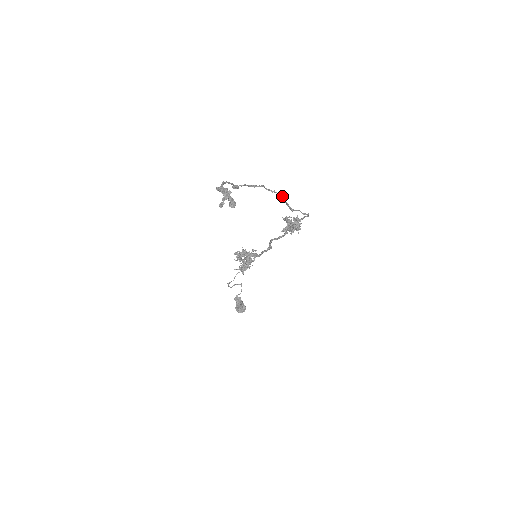
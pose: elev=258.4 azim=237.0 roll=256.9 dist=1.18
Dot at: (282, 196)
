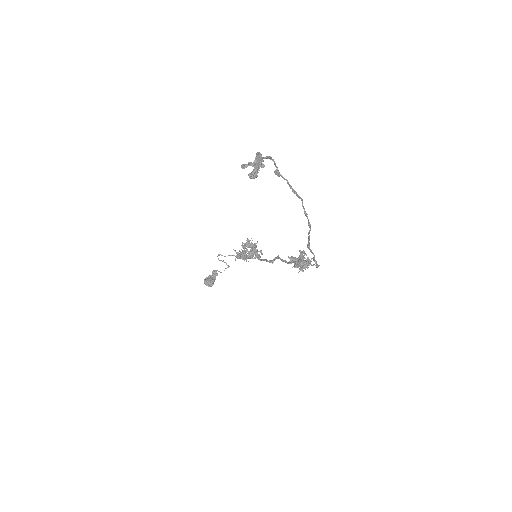
Dot at: (310, 226)
